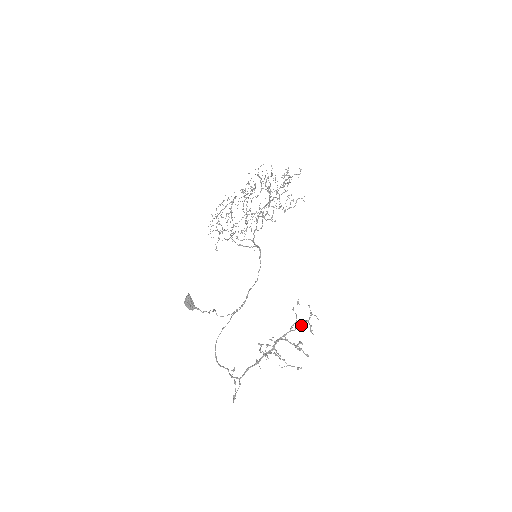
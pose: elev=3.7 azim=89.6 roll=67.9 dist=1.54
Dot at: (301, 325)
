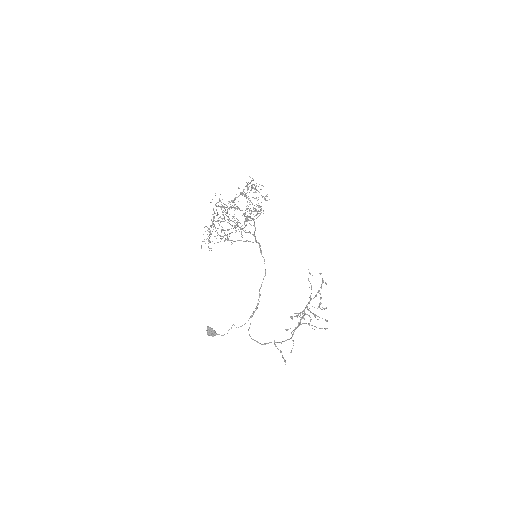
Dot at: occluded
